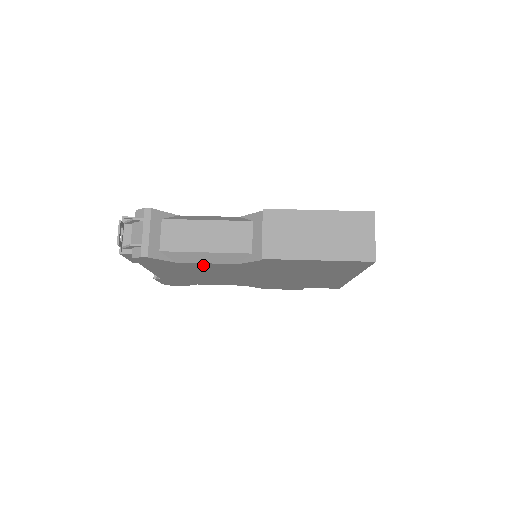
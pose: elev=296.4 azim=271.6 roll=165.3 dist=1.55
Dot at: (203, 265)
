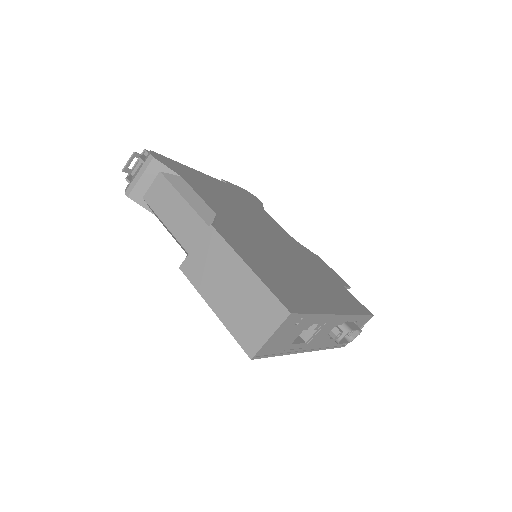
Dot at: occluded
